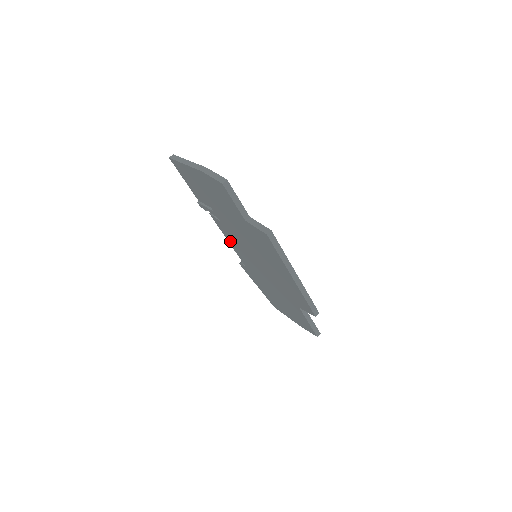
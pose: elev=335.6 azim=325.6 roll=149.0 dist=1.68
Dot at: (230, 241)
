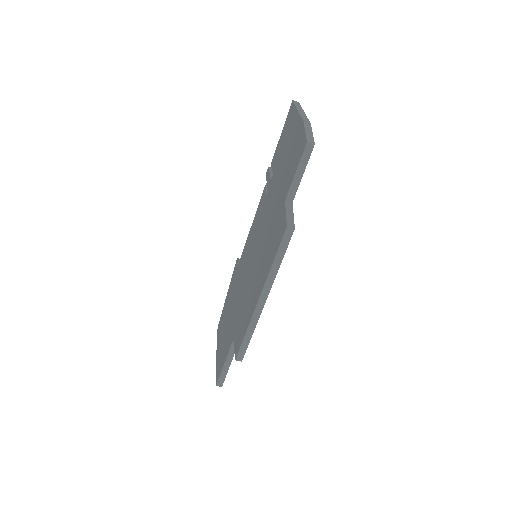
Dot at: (253, 226)
